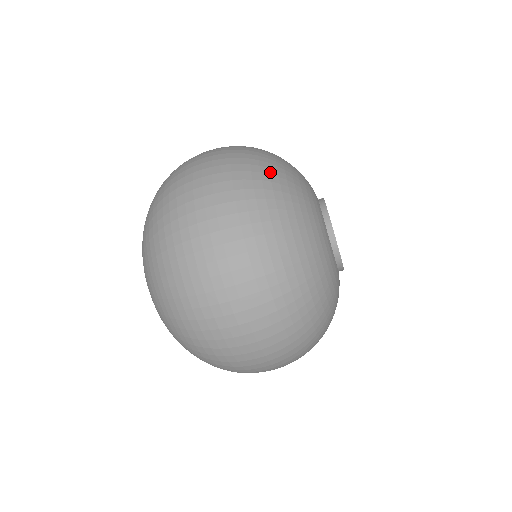
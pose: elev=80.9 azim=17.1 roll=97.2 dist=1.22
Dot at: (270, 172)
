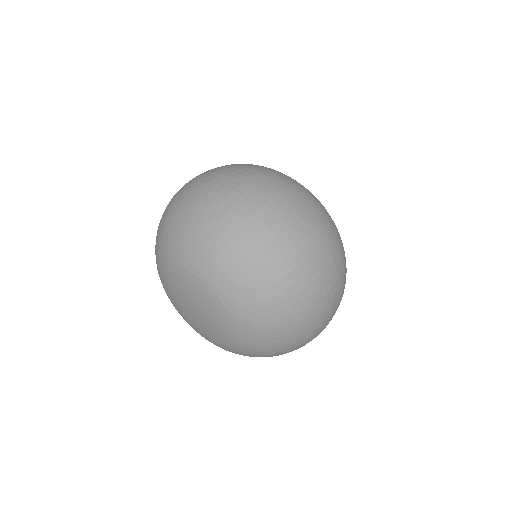
Dot at: (342, 243)
